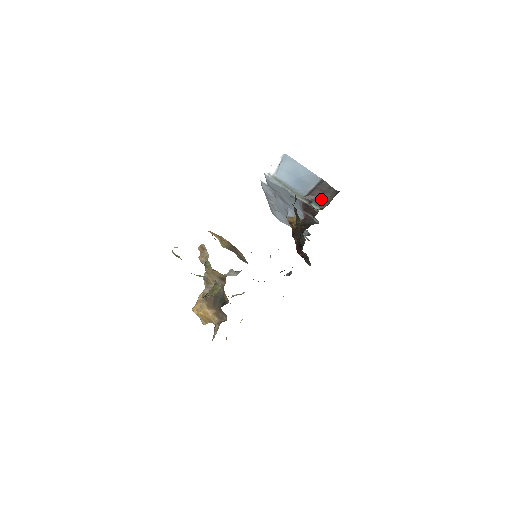
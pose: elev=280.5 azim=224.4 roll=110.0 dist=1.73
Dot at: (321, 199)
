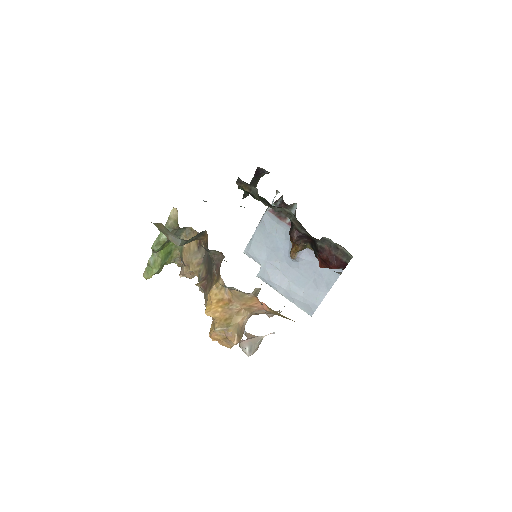
Dot at: (281, 196)
